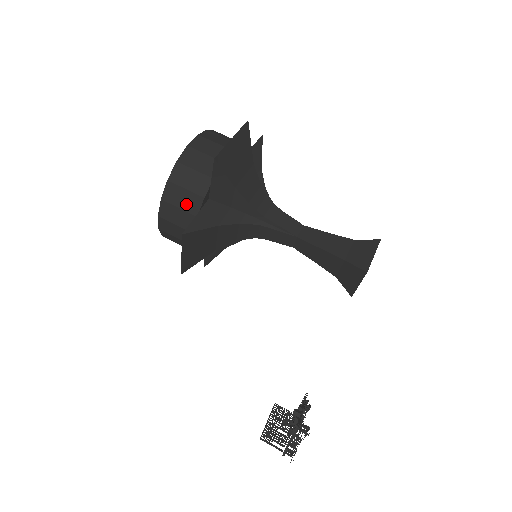
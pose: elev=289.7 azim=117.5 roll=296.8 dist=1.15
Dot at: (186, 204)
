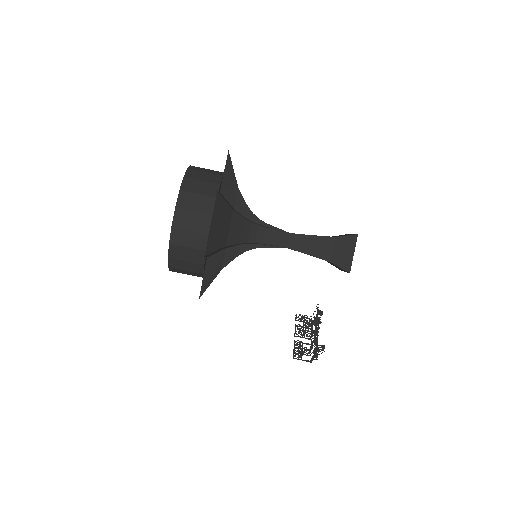
Dot at: (191, 268)
